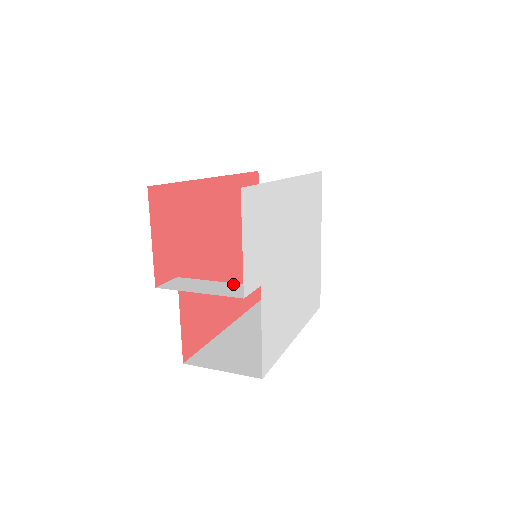
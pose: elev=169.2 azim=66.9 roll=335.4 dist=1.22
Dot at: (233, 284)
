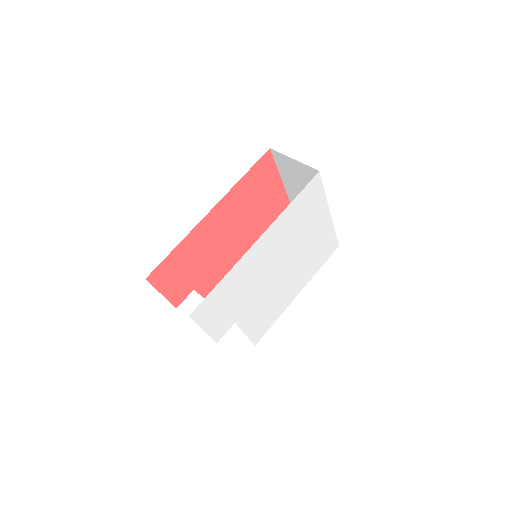
Dot at: occluded
